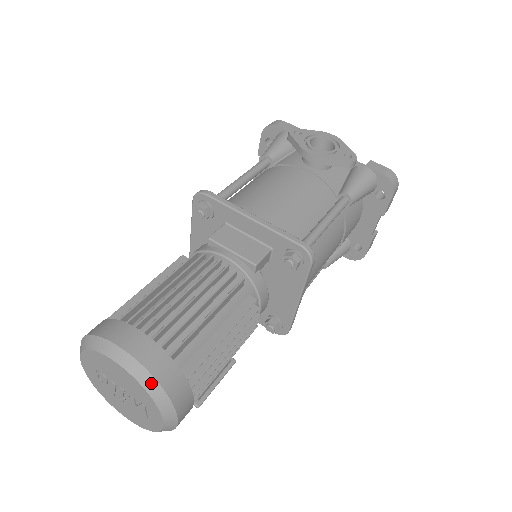
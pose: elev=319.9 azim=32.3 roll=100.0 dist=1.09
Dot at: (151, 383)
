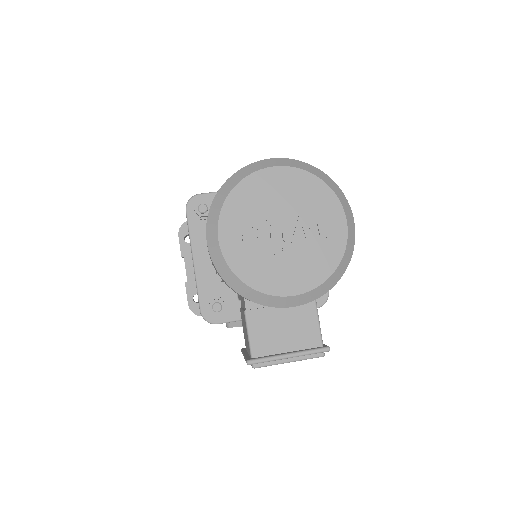
Dot at: (314, 170)
